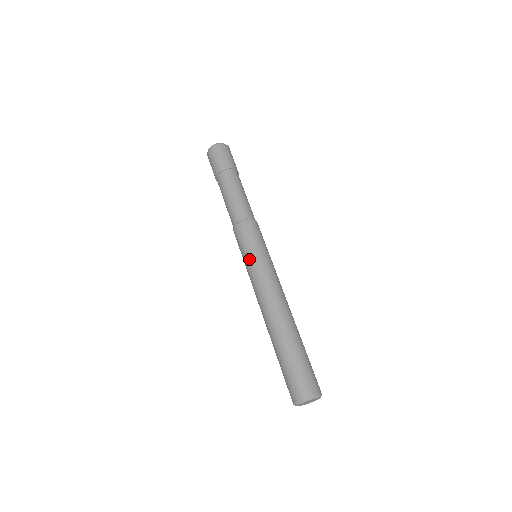
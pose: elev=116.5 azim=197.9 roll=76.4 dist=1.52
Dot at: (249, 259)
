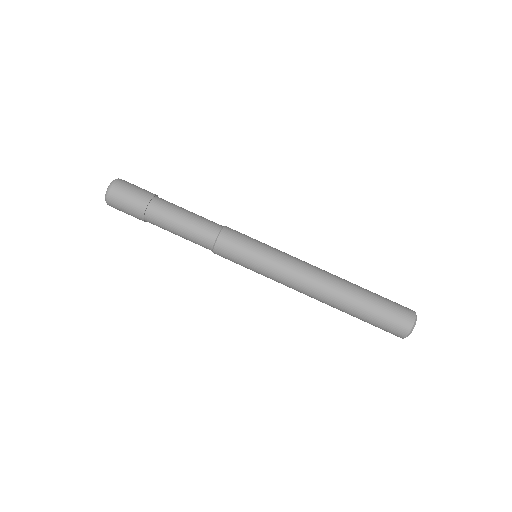
Dot at: (260, 261)
